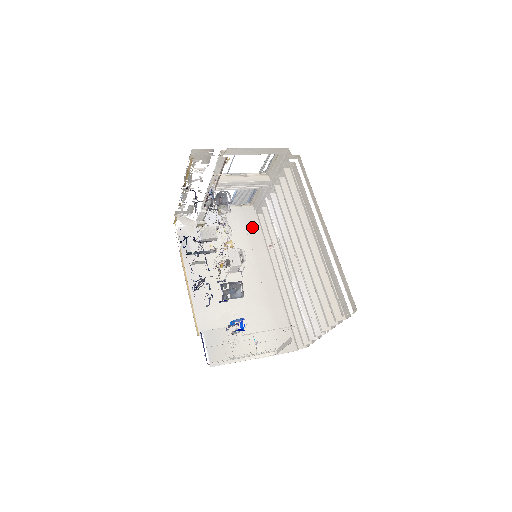
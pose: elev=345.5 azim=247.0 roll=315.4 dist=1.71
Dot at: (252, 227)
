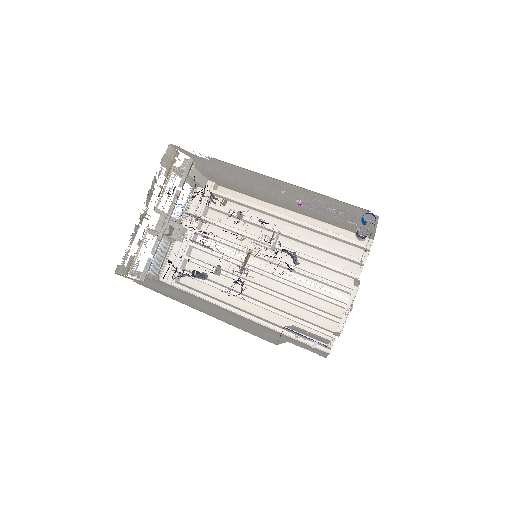
Dot at: occluded
